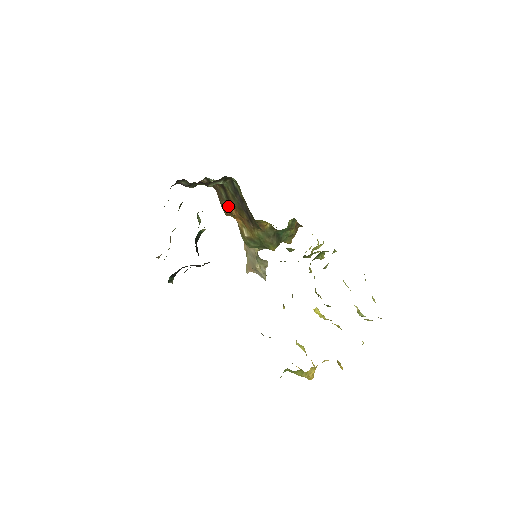
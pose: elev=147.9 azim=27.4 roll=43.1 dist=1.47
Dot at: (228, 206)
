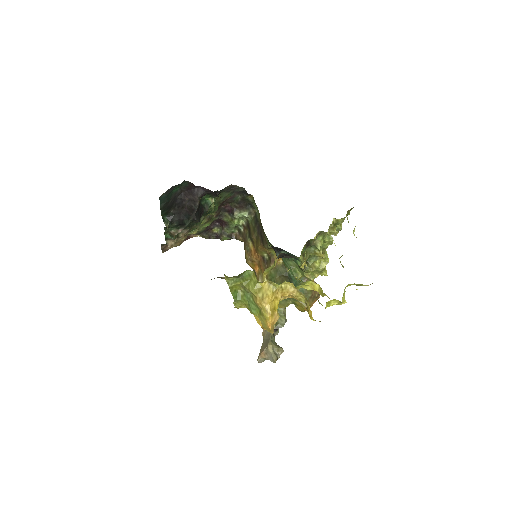
Dot at: (250, 248)
